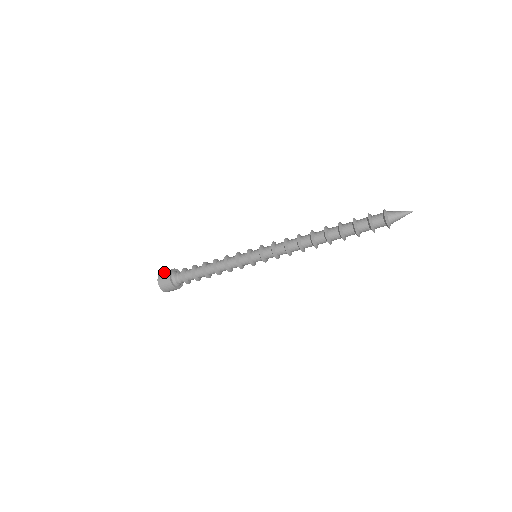
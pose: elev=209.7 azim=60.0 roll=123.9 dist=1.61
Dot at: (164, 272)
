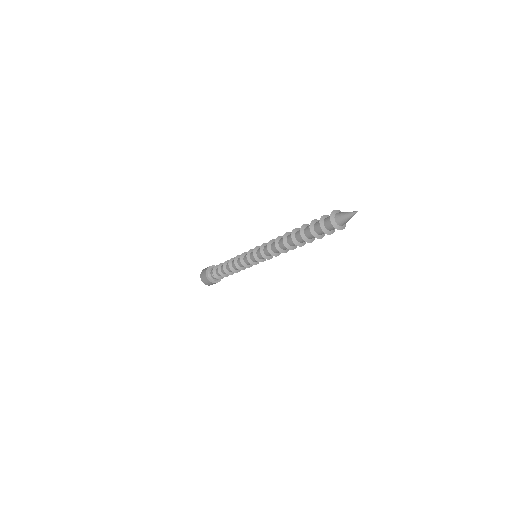
Dot at: occluded
